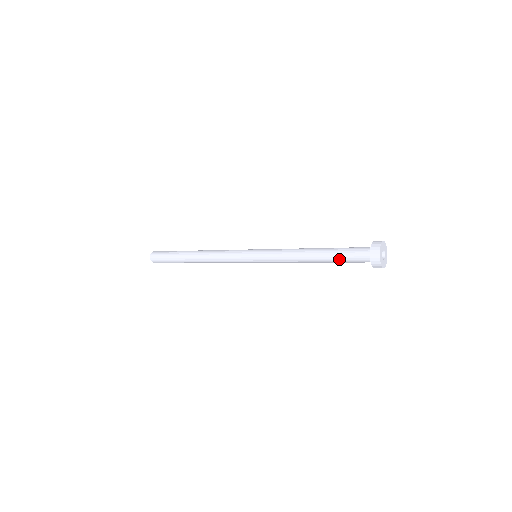
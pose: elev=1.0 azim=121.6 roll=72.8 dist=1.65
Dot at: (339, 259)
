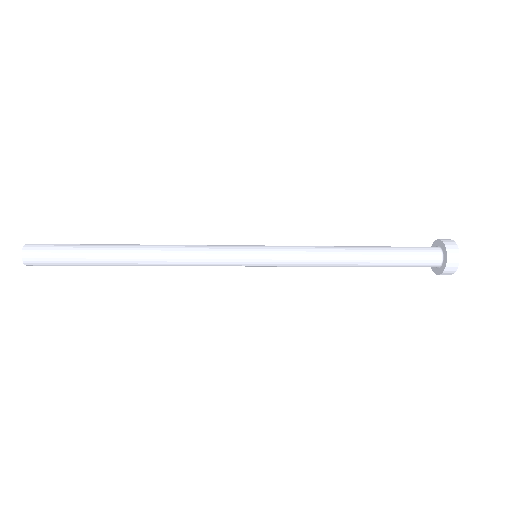
Dot at: (398, 256)
